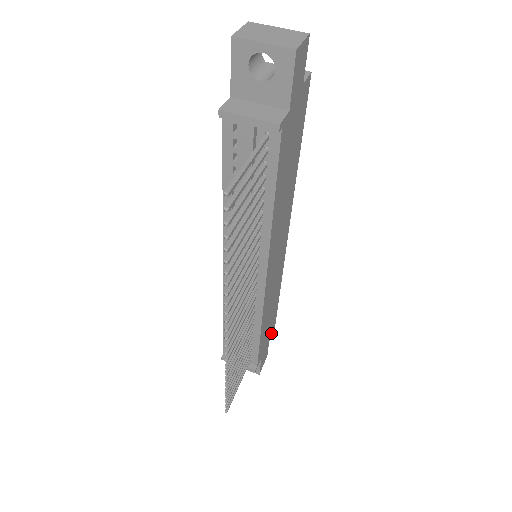
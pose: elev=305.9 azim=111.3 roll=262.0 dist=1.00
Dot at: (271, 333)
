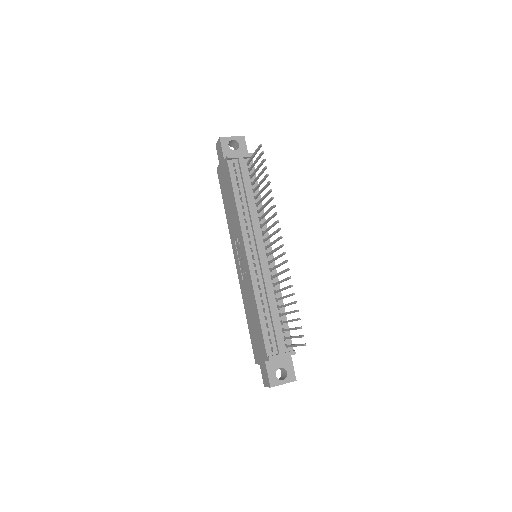
Dot at: occluded
